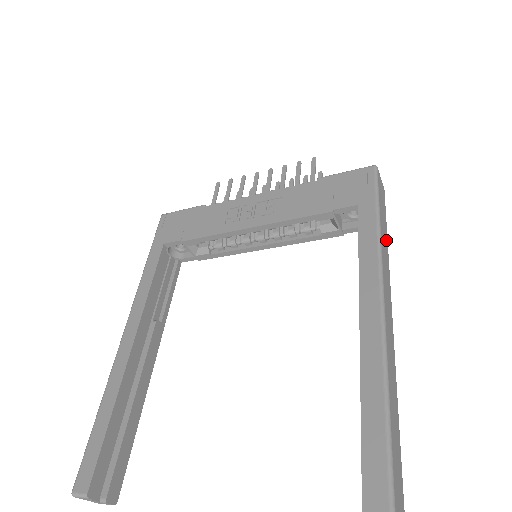
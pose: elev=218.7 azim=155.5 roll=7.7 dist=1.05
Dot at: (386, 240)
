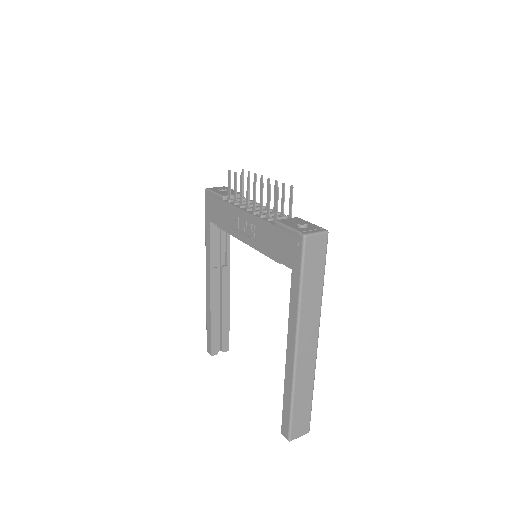
Dot at: (318, 289)
